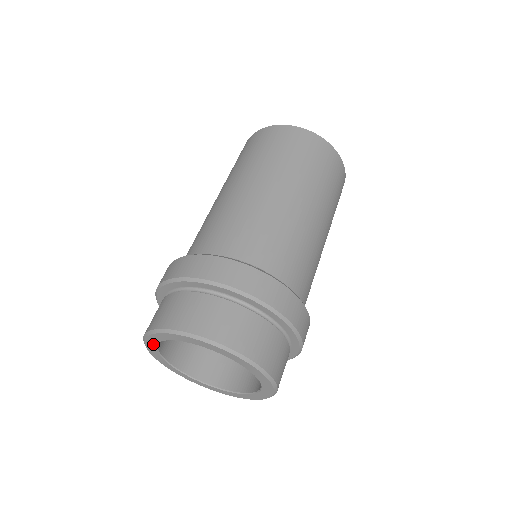
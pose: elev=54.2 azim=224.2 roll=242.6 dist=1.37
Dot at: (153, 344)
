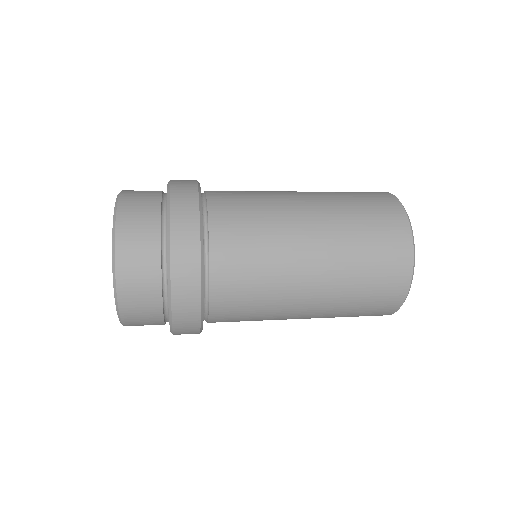
Dot at: occluded
